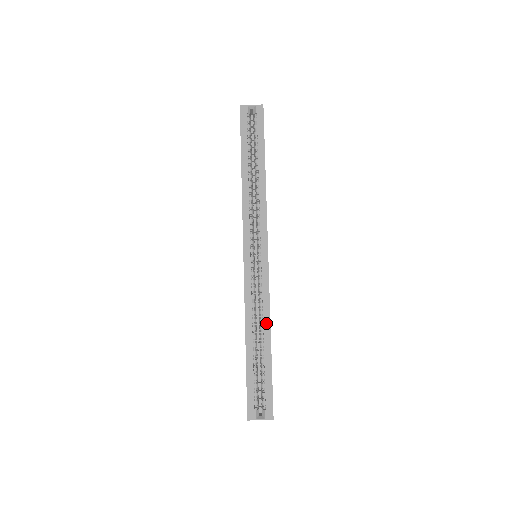
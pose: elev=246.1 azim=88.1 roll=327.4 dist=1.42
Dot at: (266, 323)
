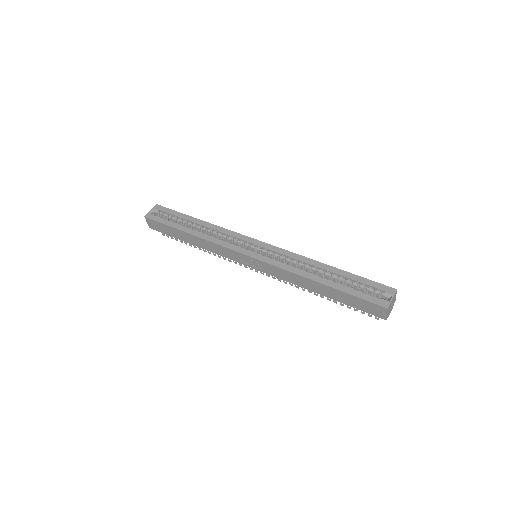
Dot at: (312, 263)
